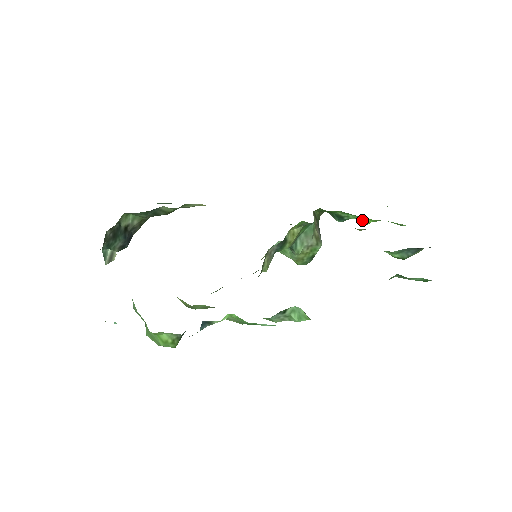
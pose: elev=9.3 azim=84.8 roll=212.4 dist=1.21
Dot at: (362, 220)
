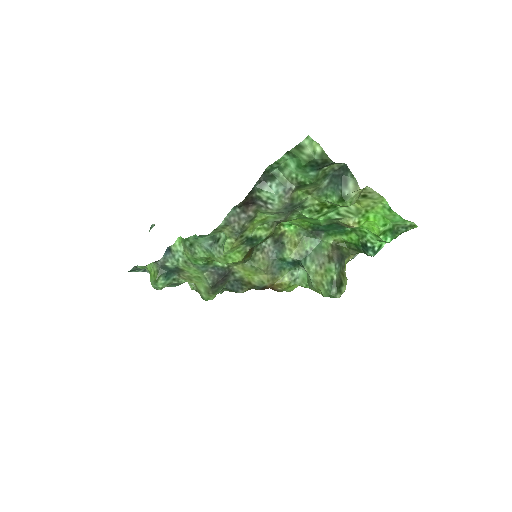
Dot at: (372, 232)
